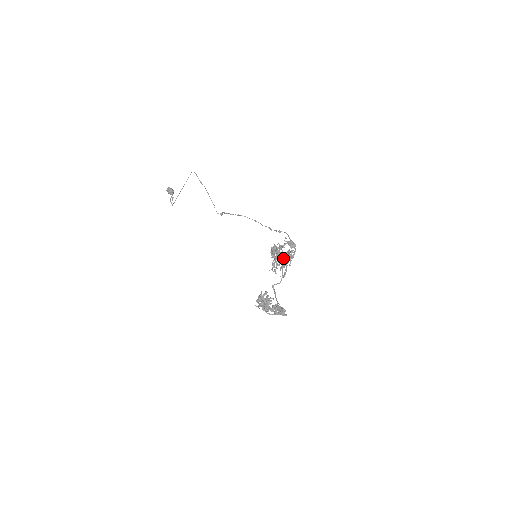
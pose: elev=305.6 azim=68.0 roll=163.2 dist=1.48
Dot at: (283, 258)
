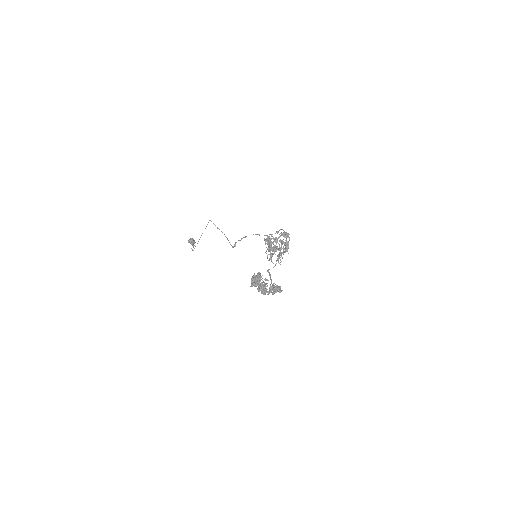
Dot at: occluded
